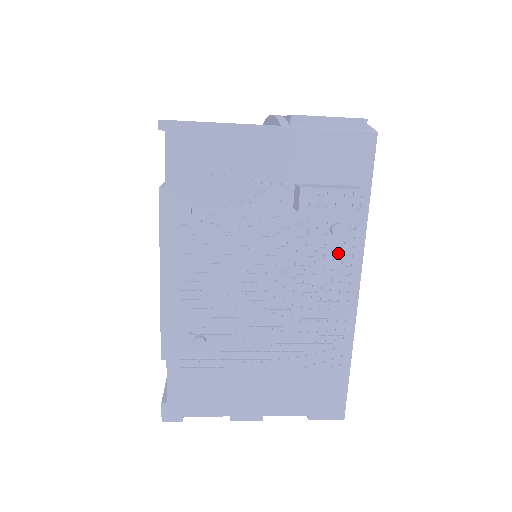
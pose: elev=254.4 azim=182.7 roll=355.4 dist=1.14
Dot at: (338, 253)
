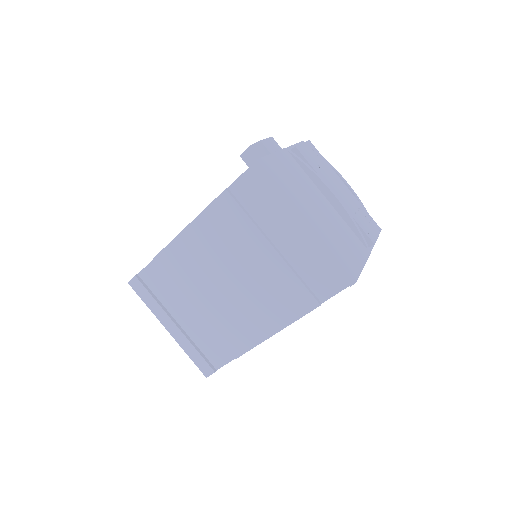
Dot at: occluded
